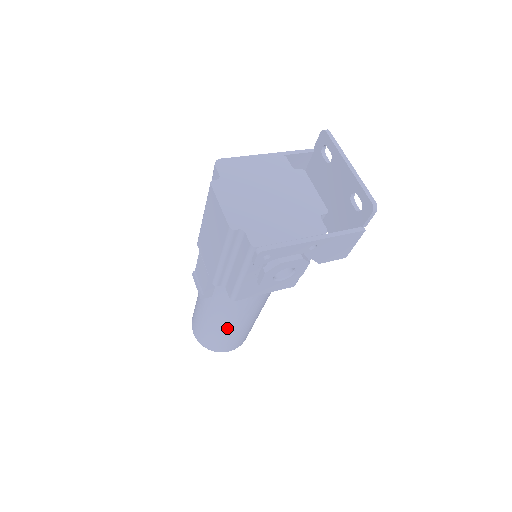
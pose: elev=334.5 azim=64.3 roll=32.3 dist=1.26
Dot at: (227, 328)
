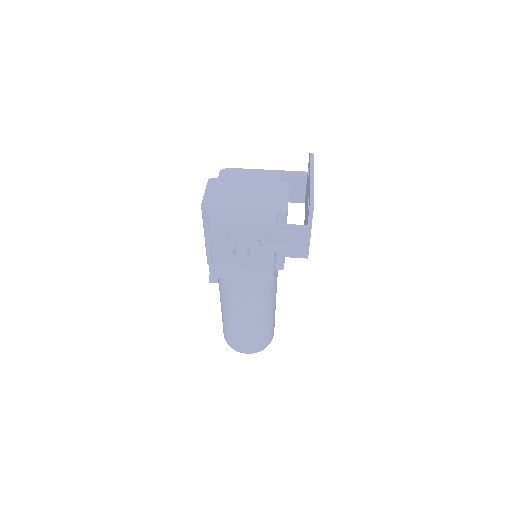
Dot at: (233, 320)
